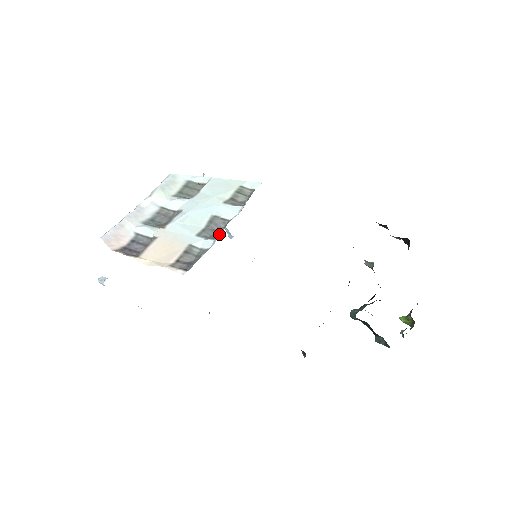
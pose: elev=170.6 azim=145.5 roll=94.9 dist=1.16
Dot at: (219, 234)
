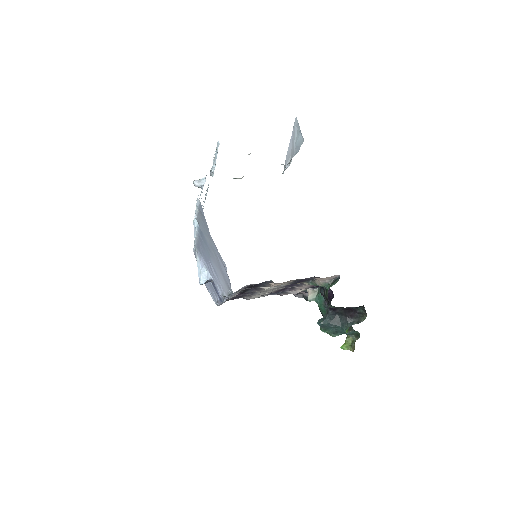
Dot at: occluded
